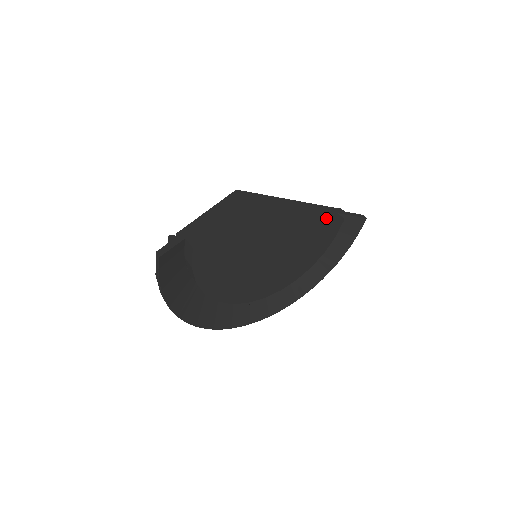
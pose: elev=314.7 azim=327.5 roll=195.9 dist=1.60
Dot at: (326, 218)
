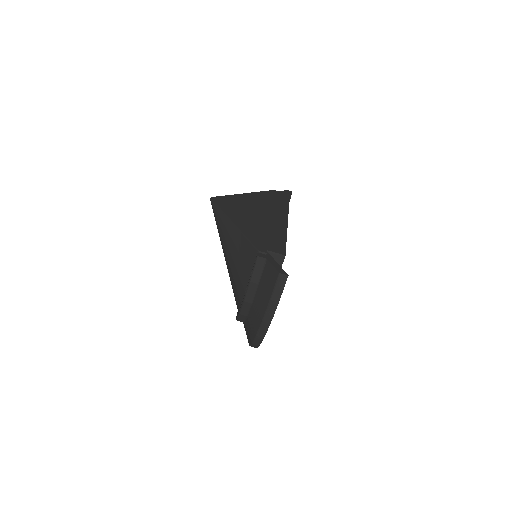
Dot at: (284, 199)
